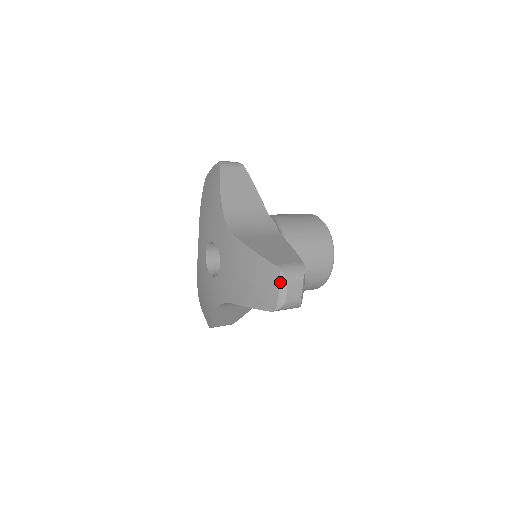
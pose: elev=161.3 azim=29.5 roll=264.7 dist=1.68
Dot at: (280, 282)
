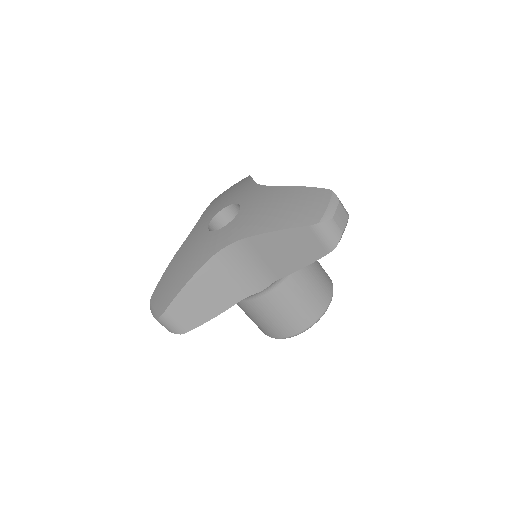
Dot at: (331, 199)
